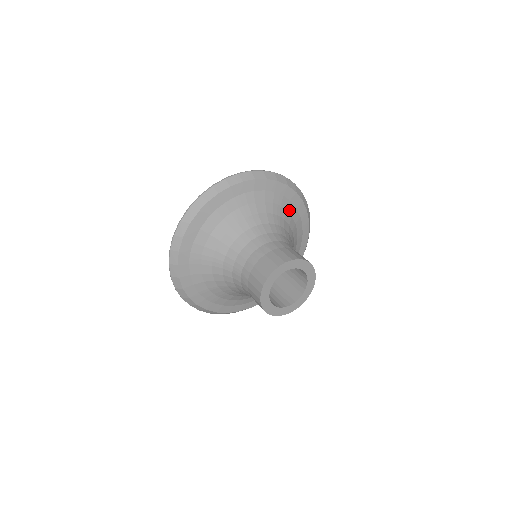
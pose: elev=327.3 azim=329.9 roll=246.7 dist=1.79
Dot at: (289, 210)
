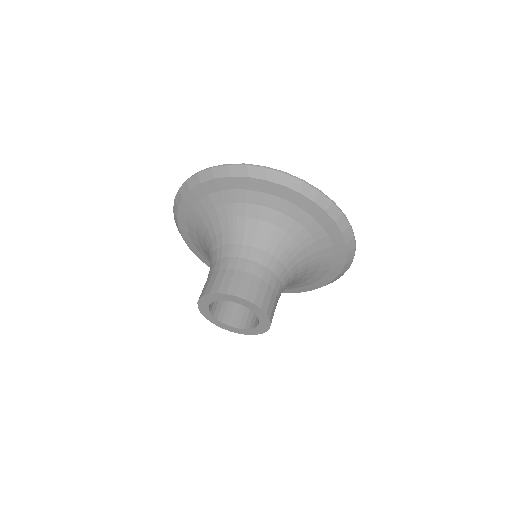
Dot at: (318, 273)
